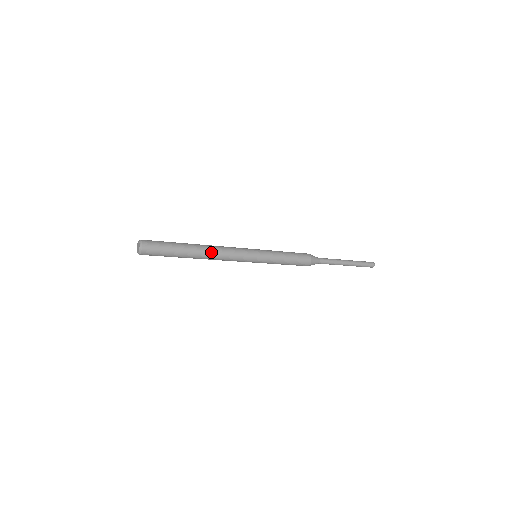
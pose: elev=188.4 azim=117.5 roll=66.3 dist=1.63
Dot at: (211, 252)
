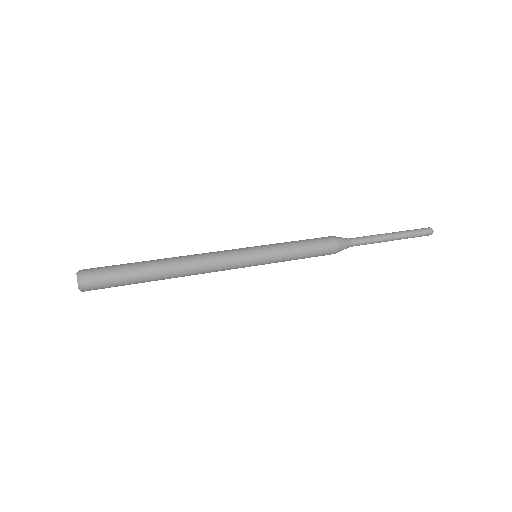
Dot at: (185, 262)
